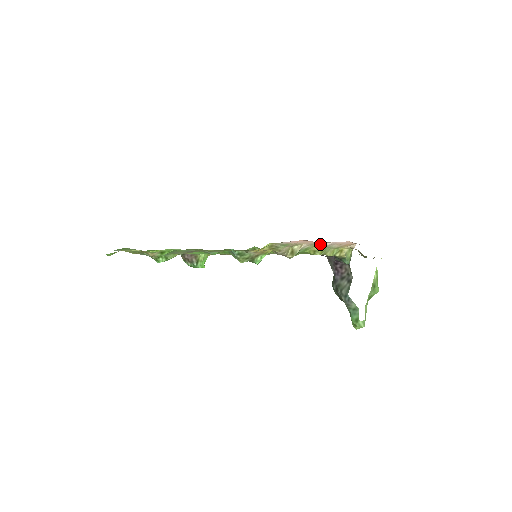
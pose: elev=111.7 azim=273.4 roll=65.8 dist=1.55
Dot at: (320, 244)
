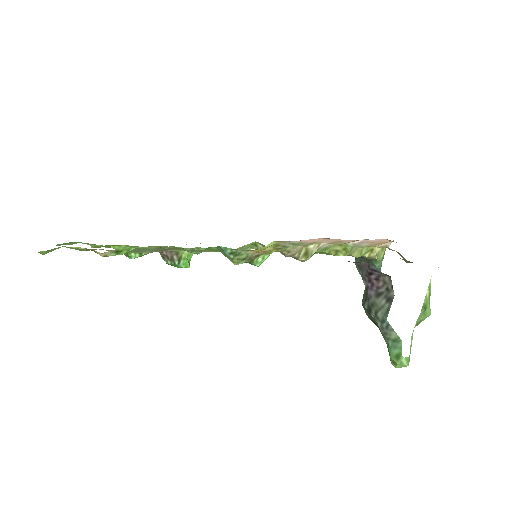
Dot at: (345, 242)
